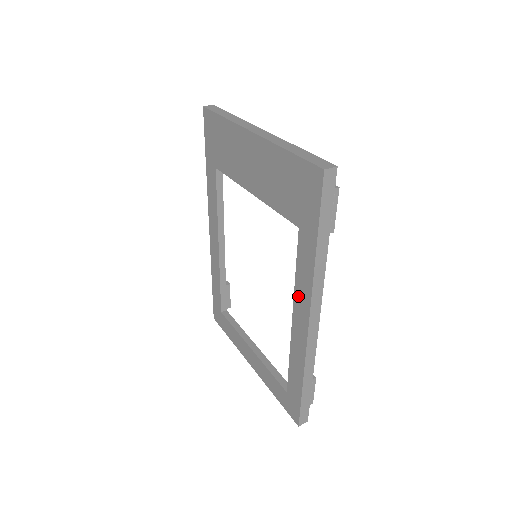
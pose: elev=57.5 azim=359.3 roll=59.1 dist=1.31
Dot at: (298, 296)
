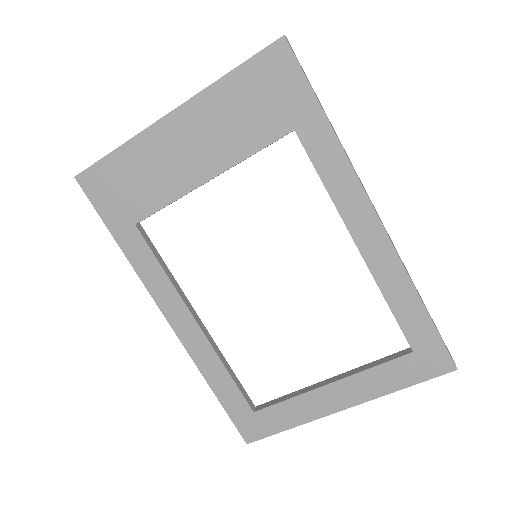
Dot at: (344, 205)
